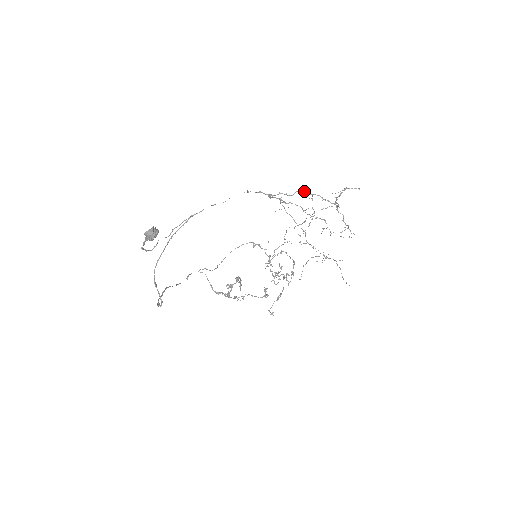
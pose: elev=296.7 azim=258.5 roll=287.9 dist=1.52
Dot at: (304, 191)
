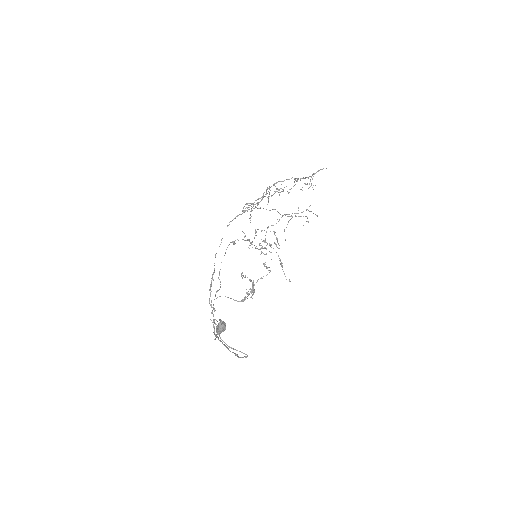
Dot at: occluded
